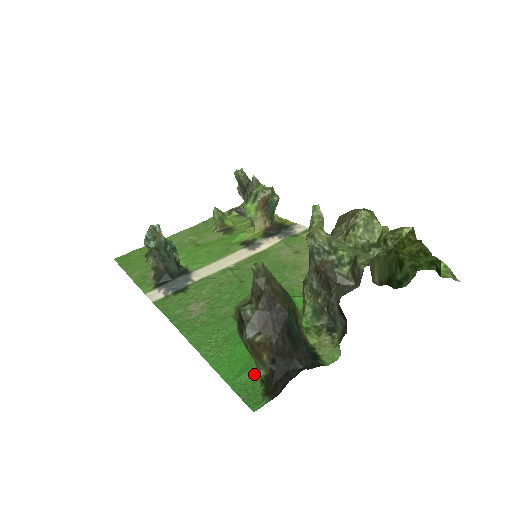
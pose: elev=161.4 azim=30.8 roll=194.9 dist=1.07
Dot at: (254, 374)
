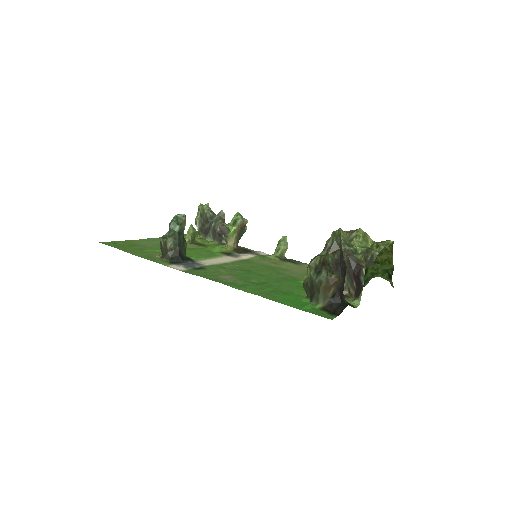
Dot at: (313, 307)
